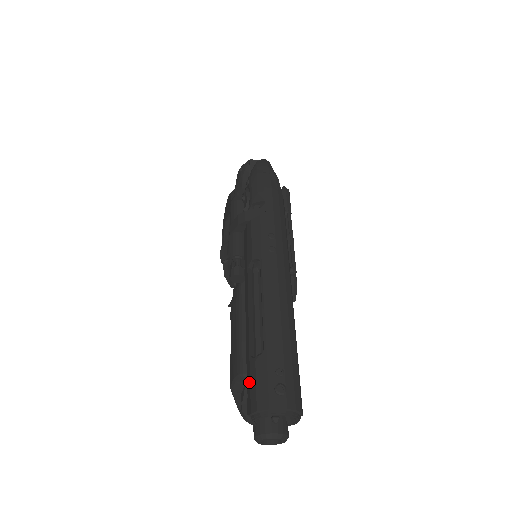
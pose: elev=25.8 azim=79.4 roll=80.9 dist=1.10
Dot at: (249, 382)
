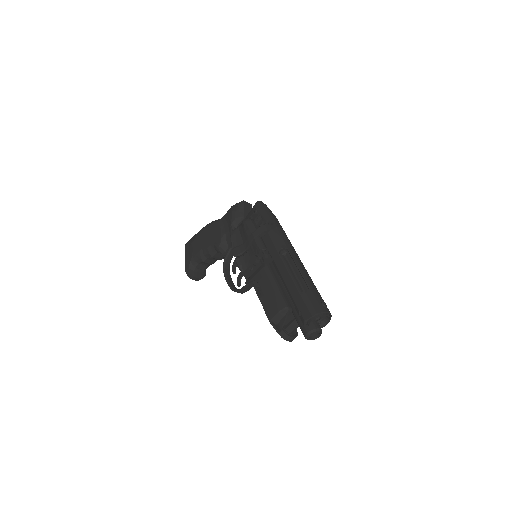
Dot at: (304, 304)
